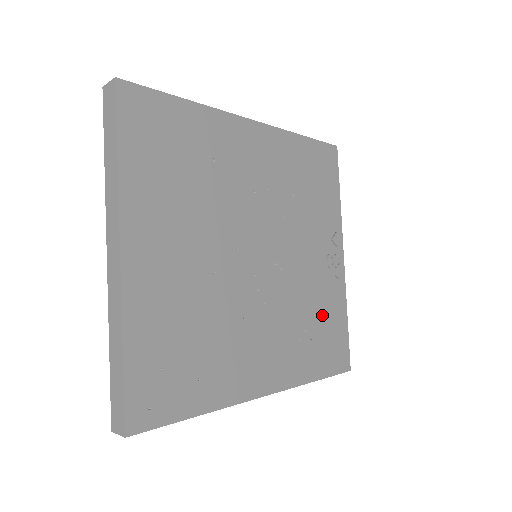
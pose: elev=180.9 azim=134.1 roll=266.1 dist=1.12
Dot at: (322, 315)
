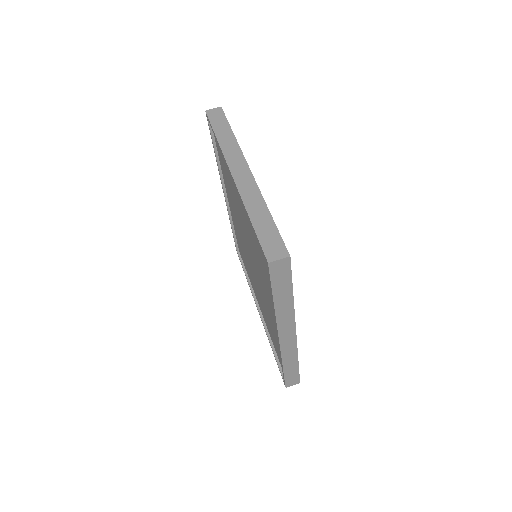
Dot at: occluded
